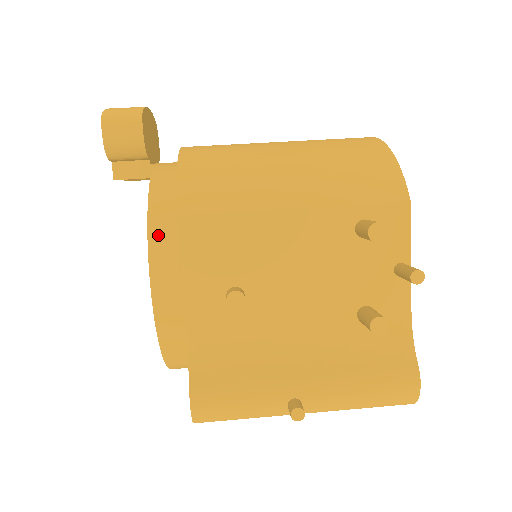
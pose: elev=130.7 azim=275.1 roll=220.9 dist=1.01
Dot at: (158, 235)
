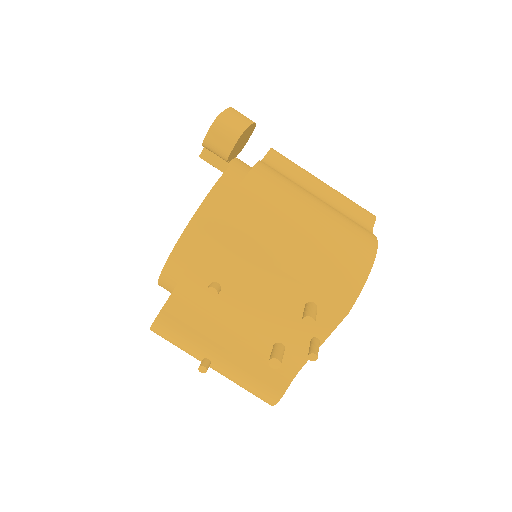
Dot at: (196, 225)
